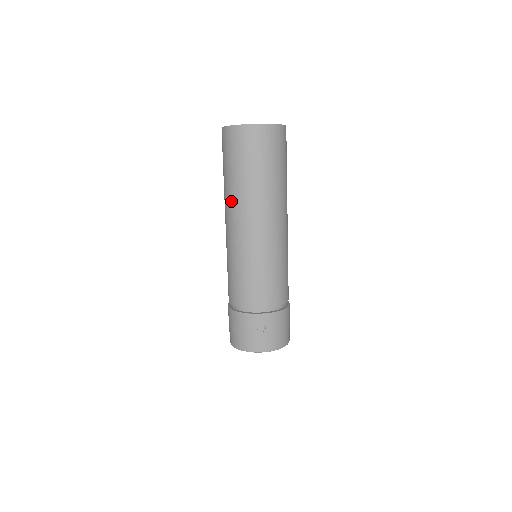
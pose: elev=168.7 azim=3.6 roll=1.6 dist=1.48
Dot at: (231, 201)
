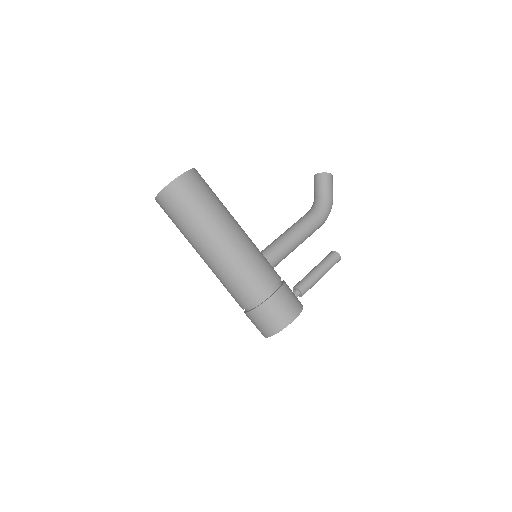
Dot at: occluded
